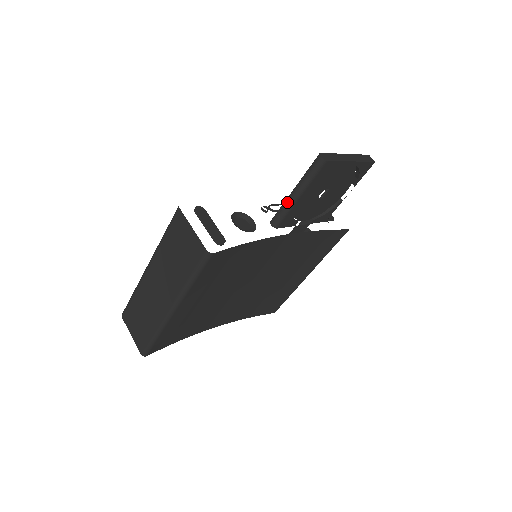
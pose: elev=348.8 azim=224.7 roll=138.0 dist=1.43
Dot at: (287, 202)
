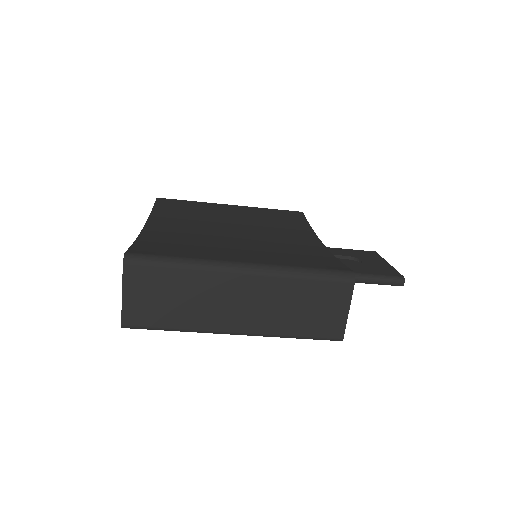
Dot at: occluded
